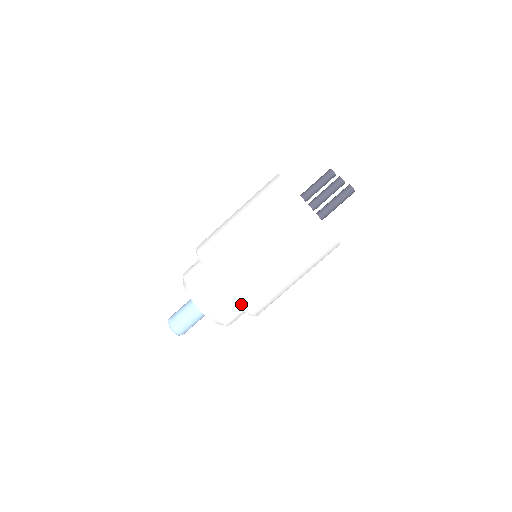
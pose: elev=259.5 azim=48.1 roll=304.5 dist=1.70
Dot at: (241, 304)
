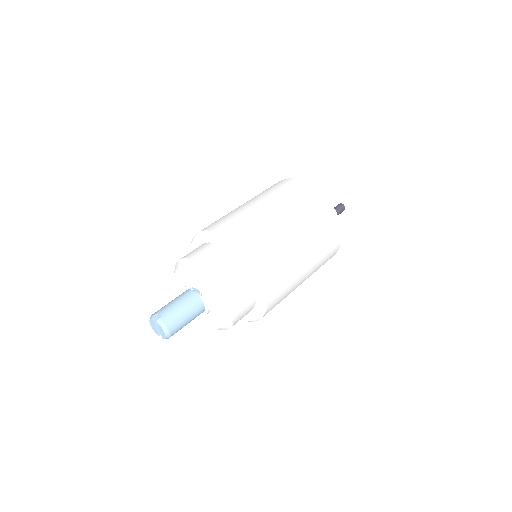
Dot at: (266, 287)
